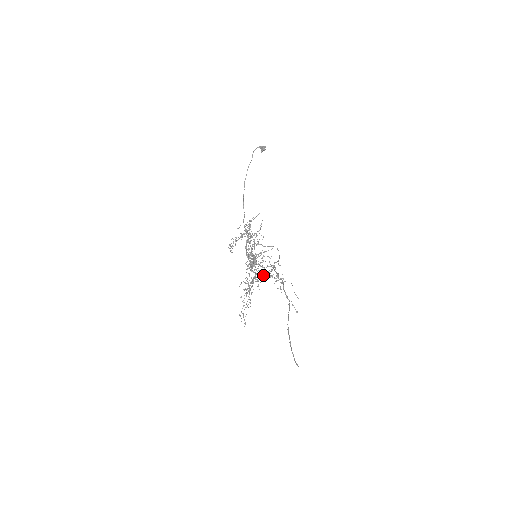
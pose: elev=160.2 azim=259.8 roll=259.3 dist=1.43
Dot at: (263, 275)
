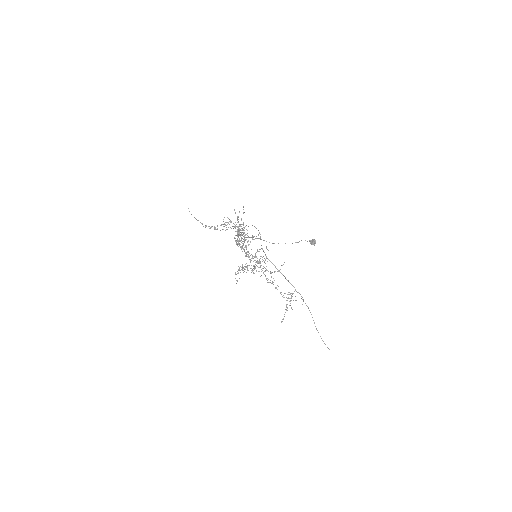
Dot at: occluded
